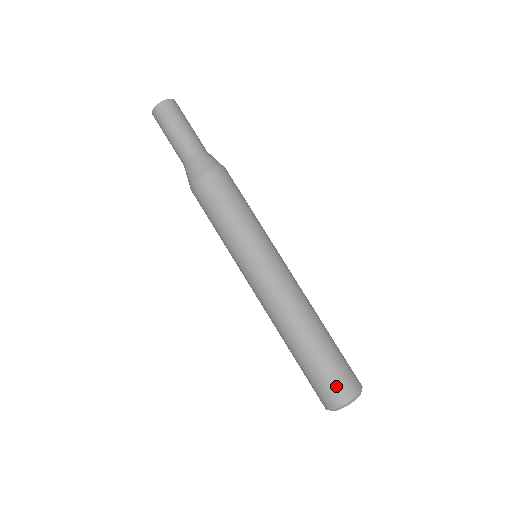
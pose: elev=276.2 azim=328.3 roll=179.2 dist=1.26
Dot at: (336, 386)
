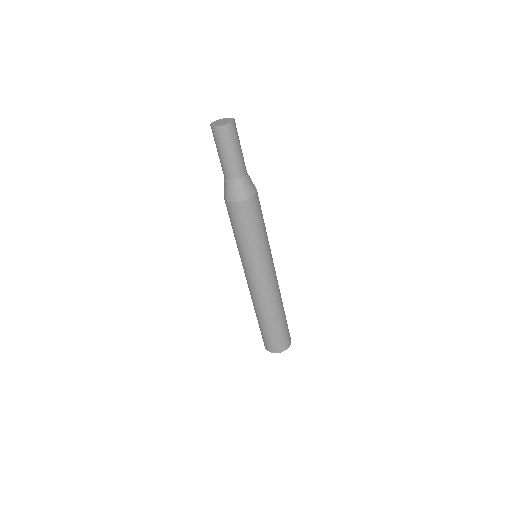
Dot at: (274, 344)
